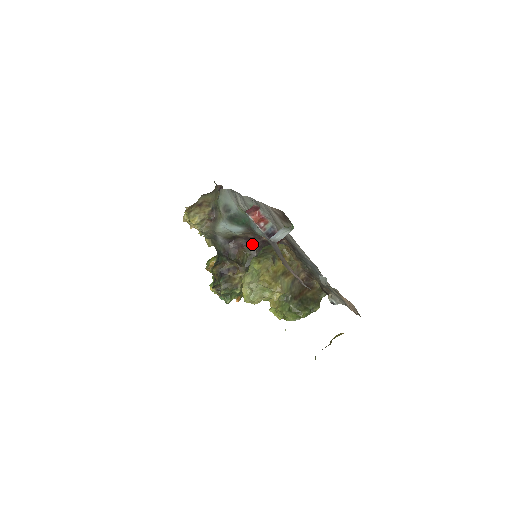
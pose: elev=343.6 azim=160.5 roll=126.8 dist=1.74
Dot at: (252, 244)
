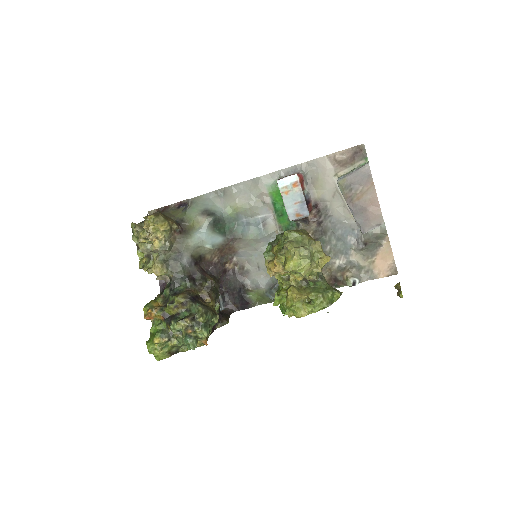
Dot at: (213, 273)
